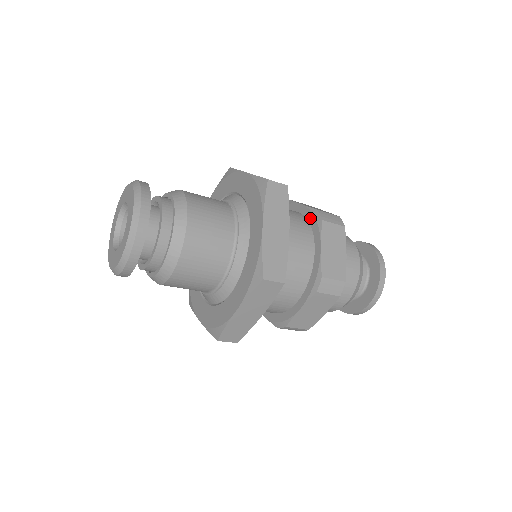
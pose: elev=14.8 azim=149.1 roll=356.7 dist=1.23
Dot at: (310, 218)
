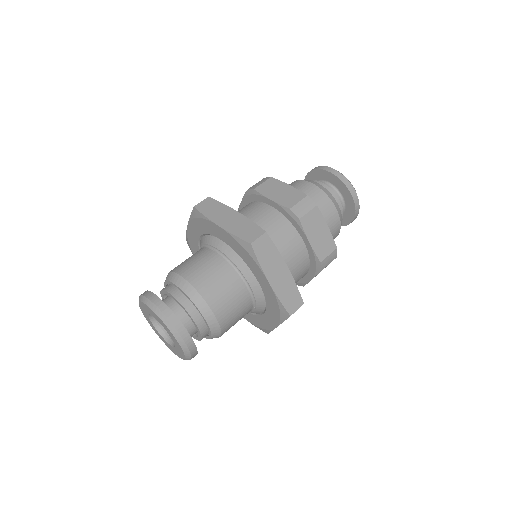
Dot at: (286, 215)
